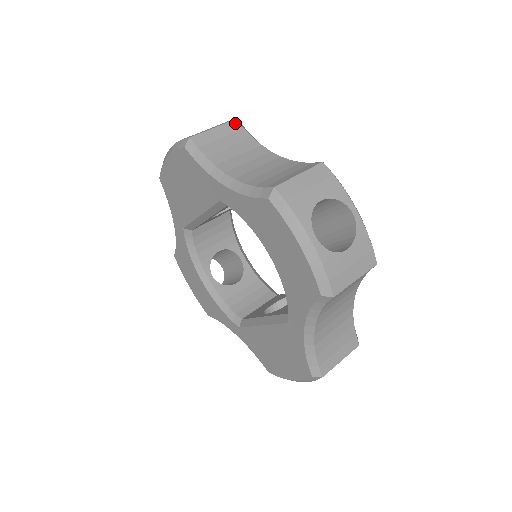
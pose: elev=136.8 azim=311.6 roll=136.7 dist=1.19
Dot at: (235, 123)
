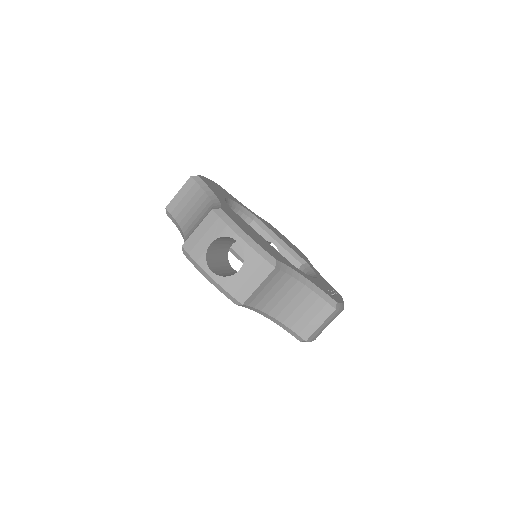
Dot at: (274, 271)
